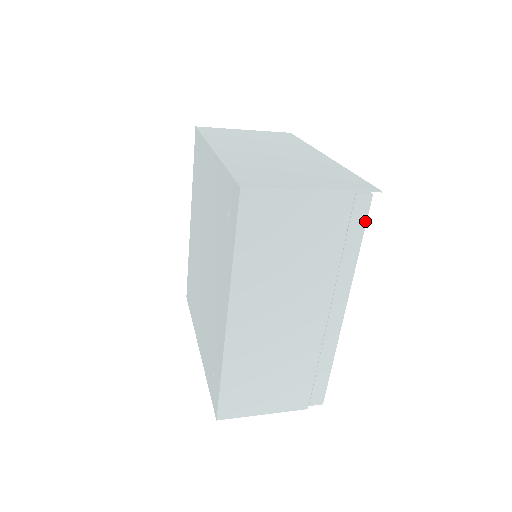
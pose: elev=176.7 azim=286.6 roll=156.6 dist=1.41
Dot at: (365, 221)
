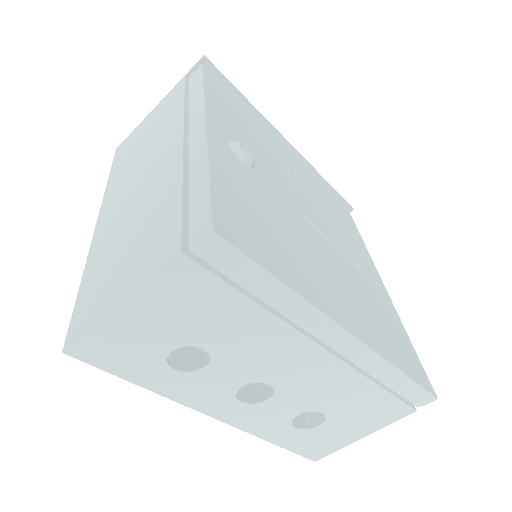
Dot at: (202, 75)
